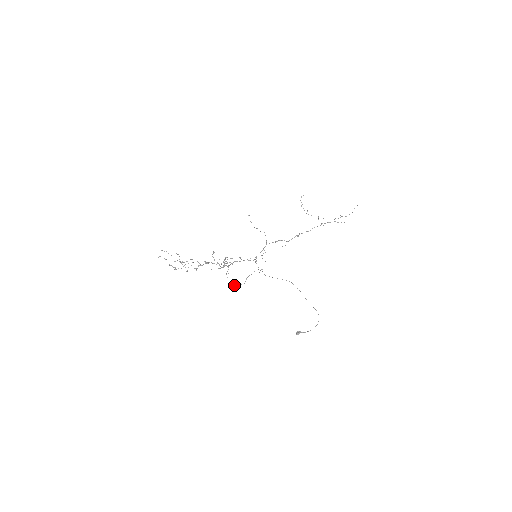
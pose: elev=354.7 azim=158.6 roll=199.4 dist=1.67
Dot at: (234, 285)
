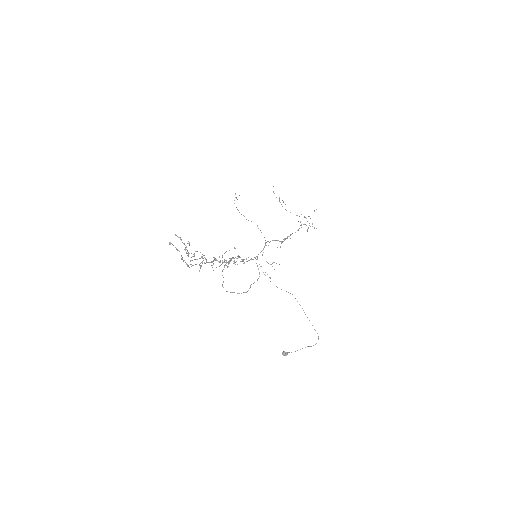
Dot at: (233, 292)
